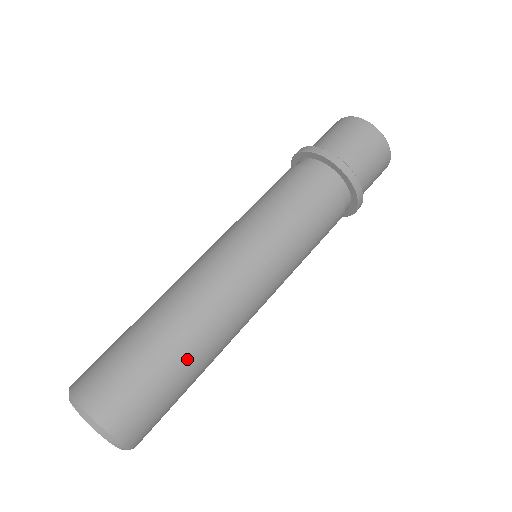
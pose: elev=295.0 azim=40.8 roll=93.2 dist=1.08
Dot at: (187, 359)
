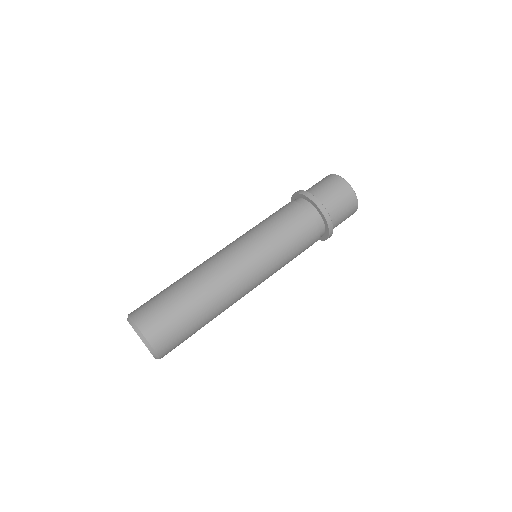
Dot at: (194, 298)
